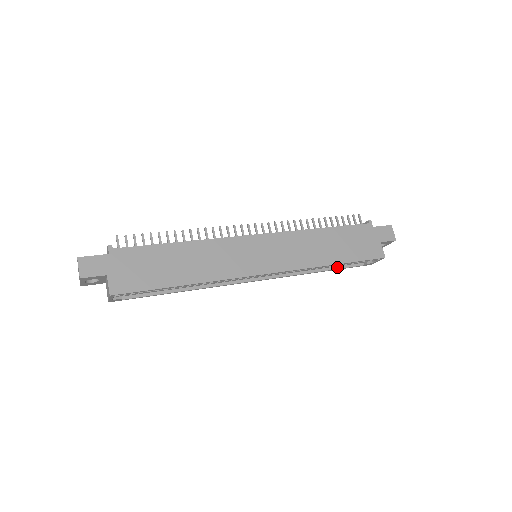
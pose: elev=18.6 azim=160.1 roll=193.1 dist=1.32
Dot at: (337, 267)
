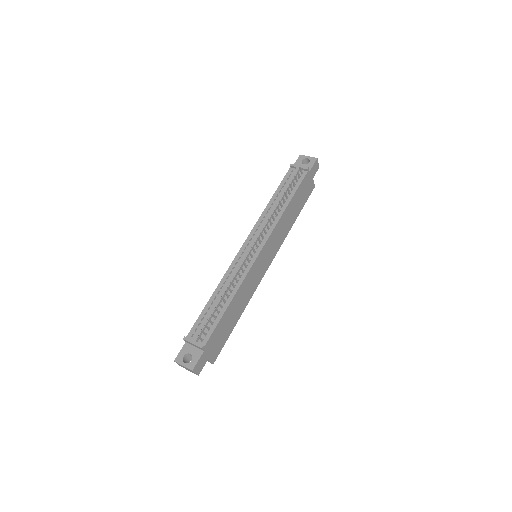
Dot at: occluded
